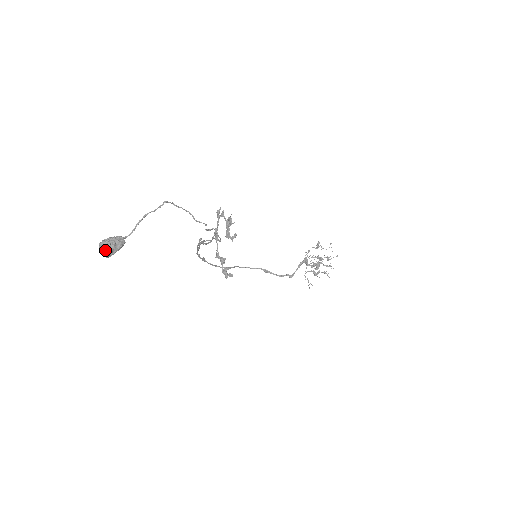
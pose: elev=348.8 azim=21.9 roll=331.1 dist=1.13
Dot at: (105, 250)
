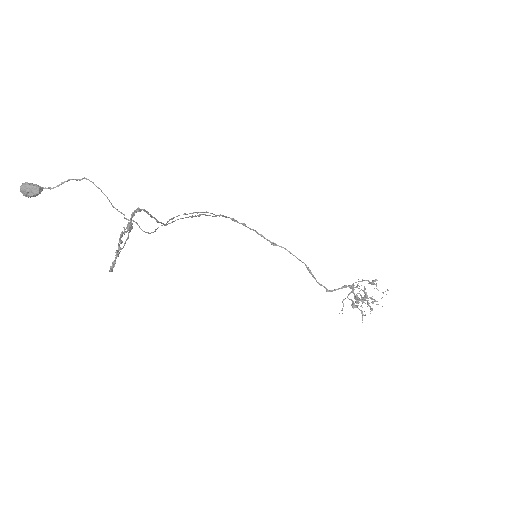
Dot at: (21, 191)
